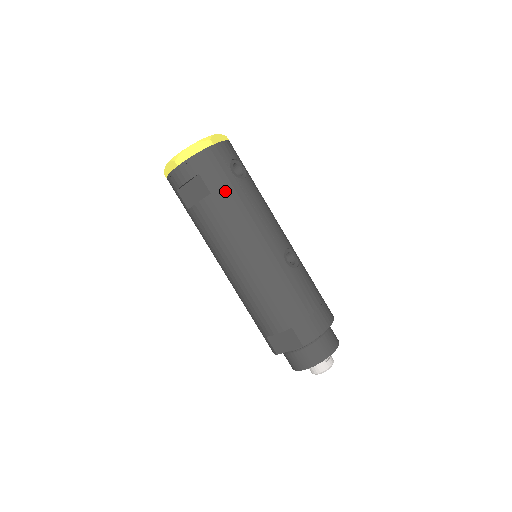
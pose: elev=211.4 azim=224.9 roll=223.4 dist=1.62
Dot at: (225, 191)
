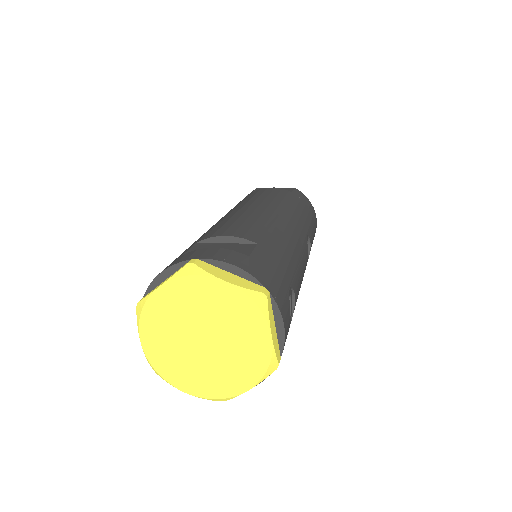
Dot at: occluded
